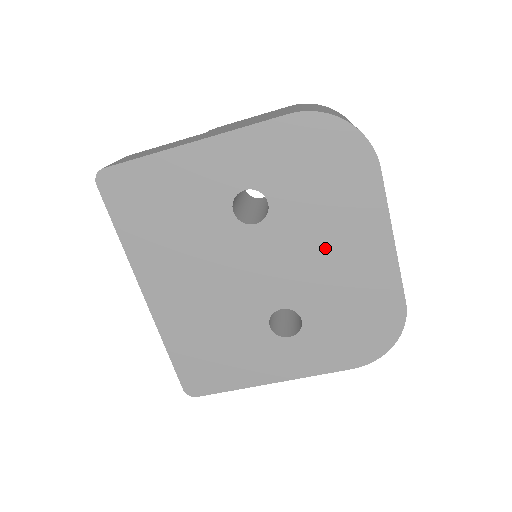
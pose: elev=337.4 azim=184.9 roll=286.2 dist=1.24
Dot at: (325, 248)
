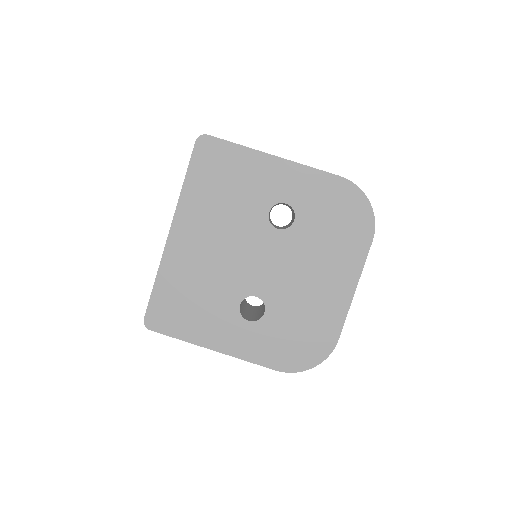
Dot at: (310, 271)
